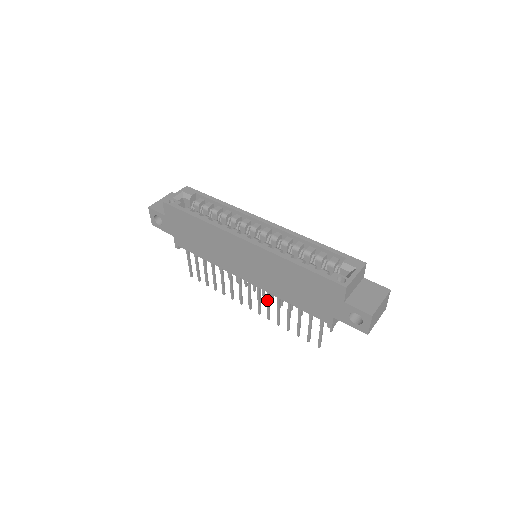
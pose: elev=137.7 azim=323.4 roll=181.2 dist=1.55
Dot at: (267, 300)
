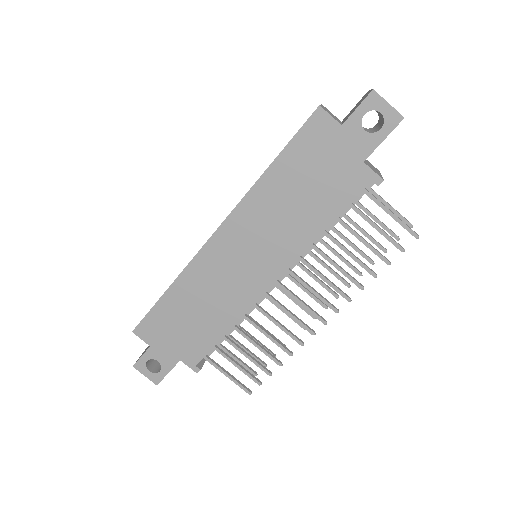
Dot at: occluded
